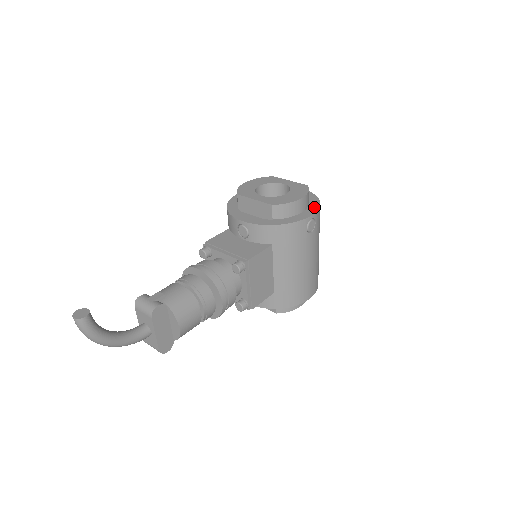
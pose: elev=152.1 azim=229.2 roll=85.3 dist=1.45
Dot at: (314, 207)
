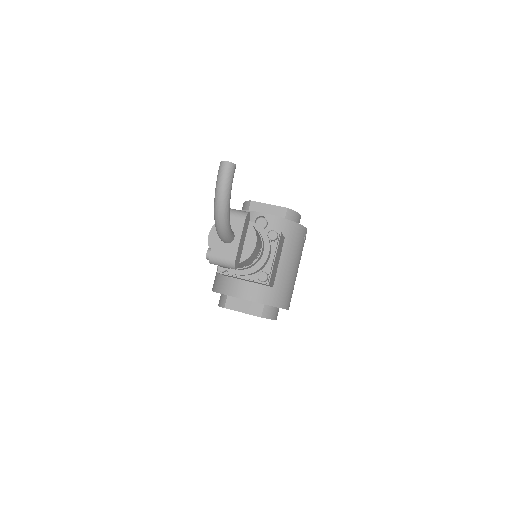
Dot at: occluded
